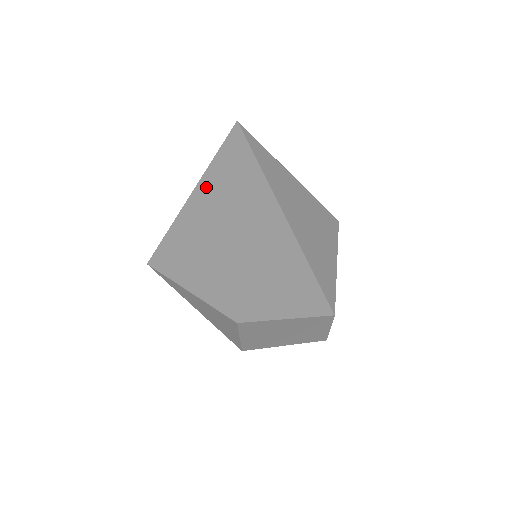
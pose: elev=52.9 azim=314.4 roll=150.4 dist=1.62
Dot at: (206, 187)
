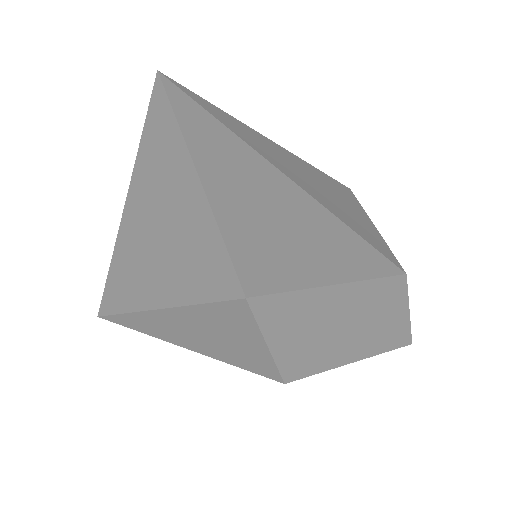
Dot at: (144, 165)
